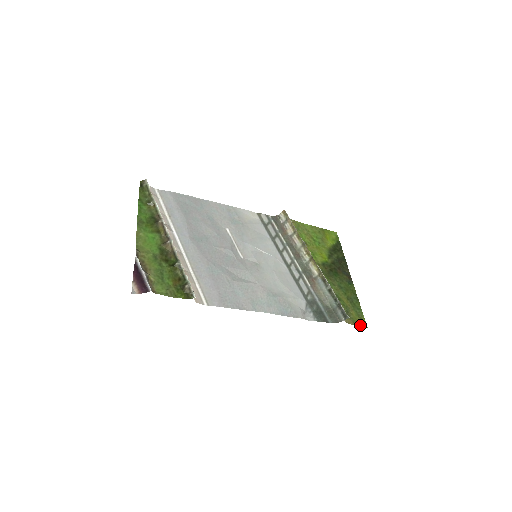
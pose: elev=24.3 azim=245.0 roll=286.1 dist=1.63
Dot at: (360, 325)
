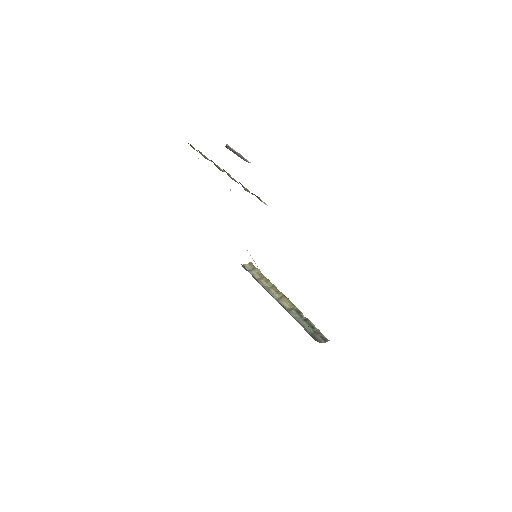
Dot at: occluded
